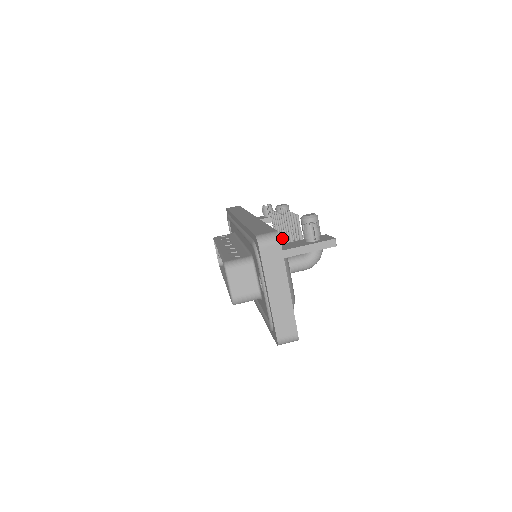
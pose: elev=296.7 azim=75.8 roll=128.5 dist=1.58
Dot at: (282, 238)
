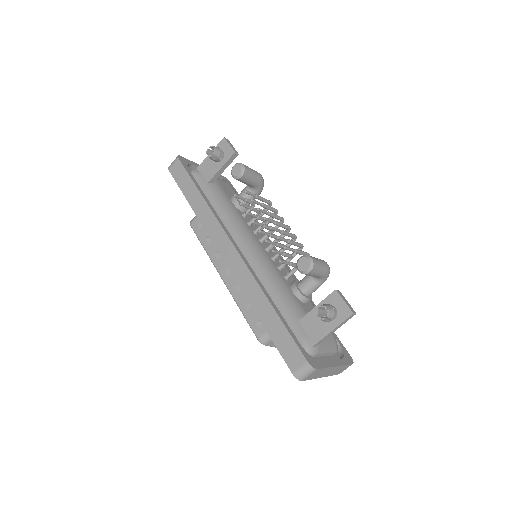
Dot at: occluded
